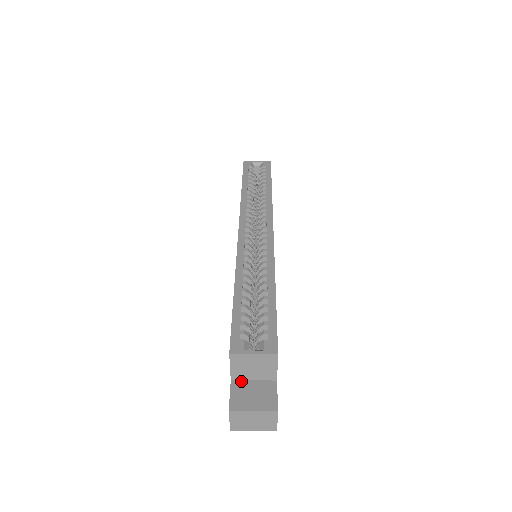
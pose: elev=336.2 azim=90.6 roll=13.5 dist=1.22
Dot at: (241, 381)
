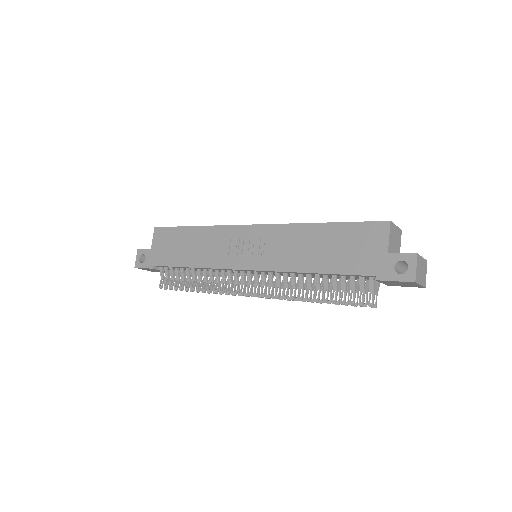
Dot at: occluded
